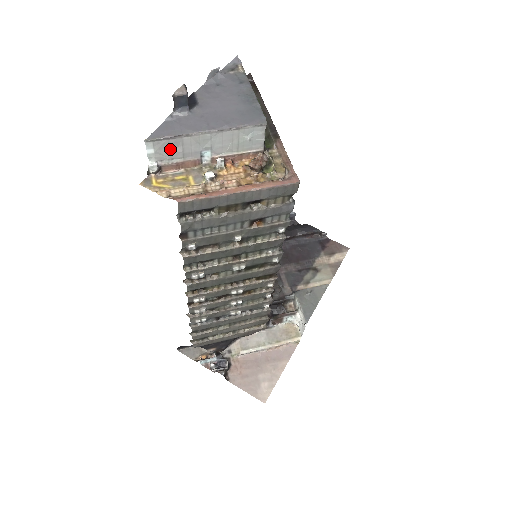
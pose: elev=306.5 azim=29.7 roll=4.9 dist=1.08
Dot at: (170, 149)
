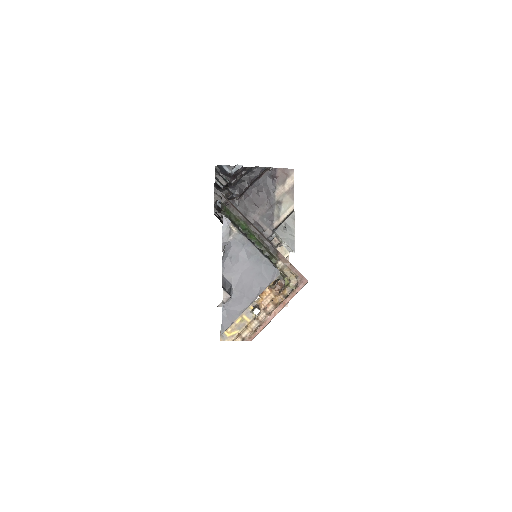
Dot at: occluded
